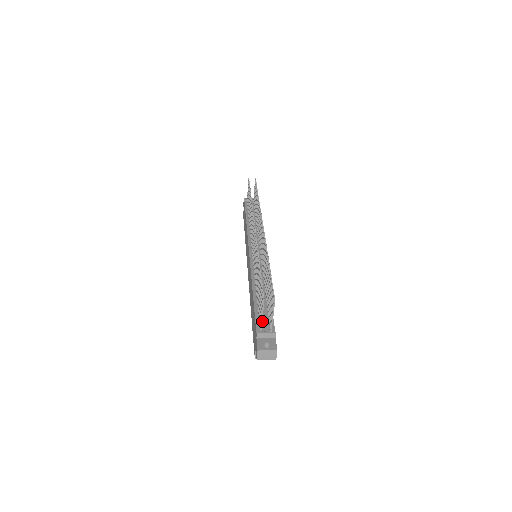
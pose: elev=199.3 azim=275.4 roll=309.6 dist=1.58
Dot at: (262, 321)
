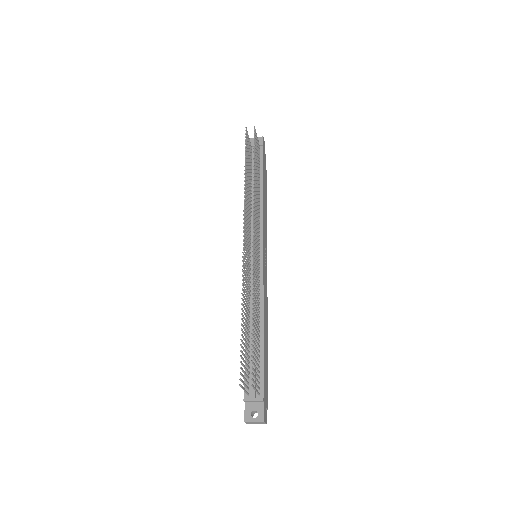
Dot at: occluded
